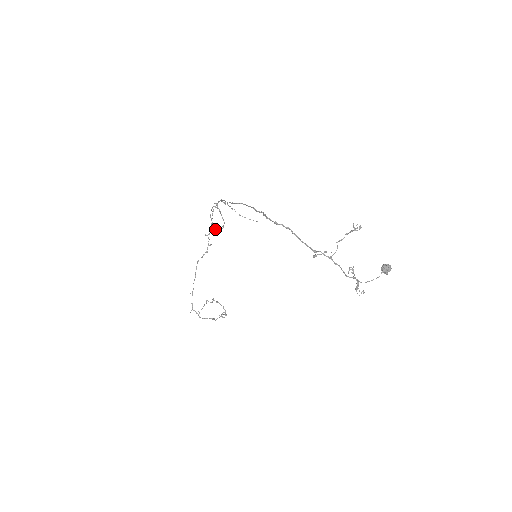
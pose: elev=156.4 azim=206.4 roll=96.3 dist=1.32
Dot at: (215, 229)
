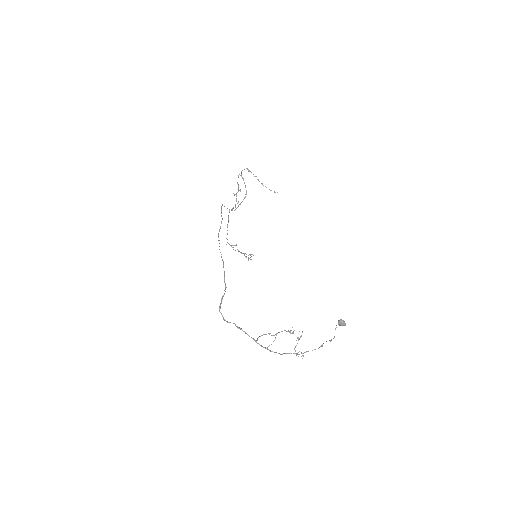
Dot at: (231, 210)
